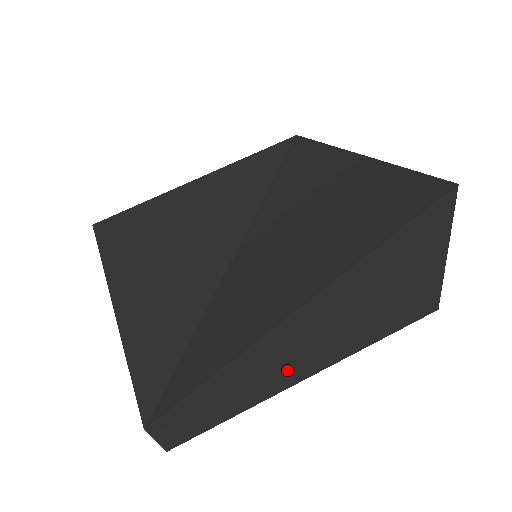
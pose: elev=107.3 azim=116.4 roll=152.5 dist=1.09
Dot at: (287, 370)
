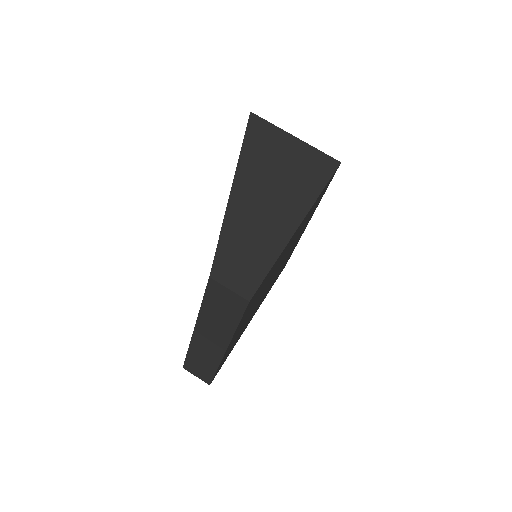
Dot at: (276, 218)
